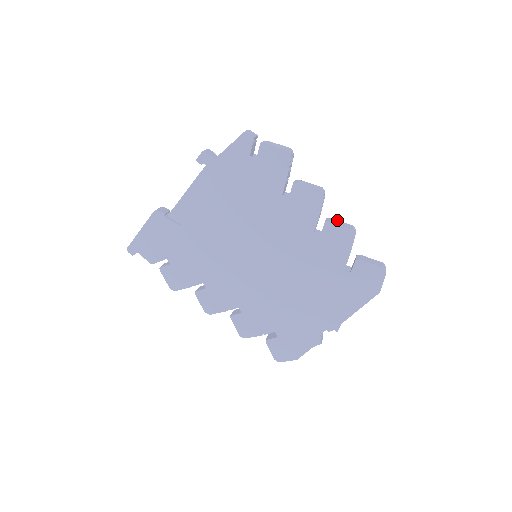
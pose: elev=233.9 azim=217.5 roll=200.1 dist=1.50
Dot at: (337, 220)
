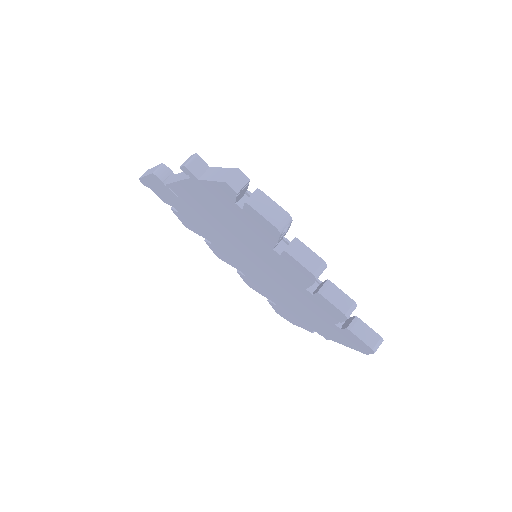
Dot at: (338, 288)
